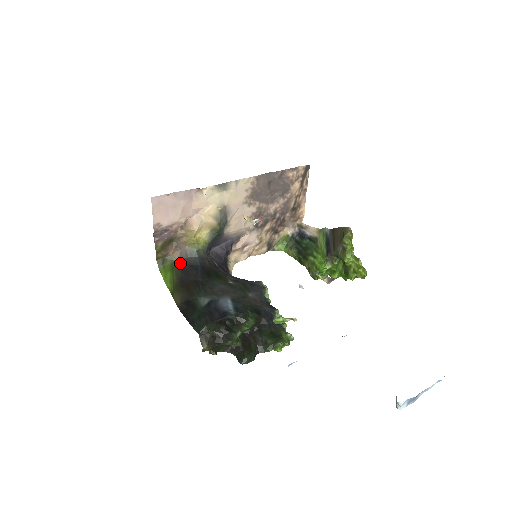
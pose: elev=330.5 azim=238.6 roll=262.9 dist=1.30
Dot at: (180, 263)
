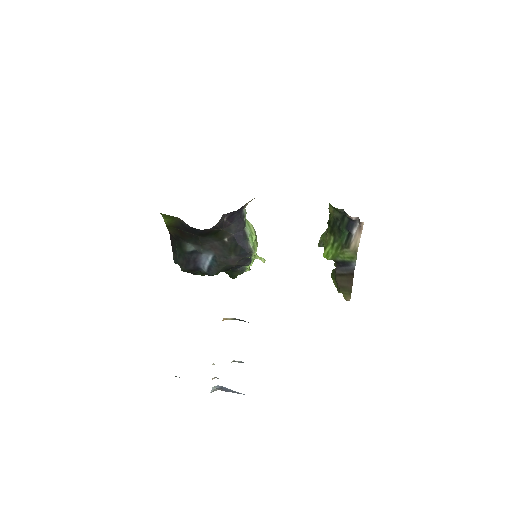
Dot at: (182, 222)
